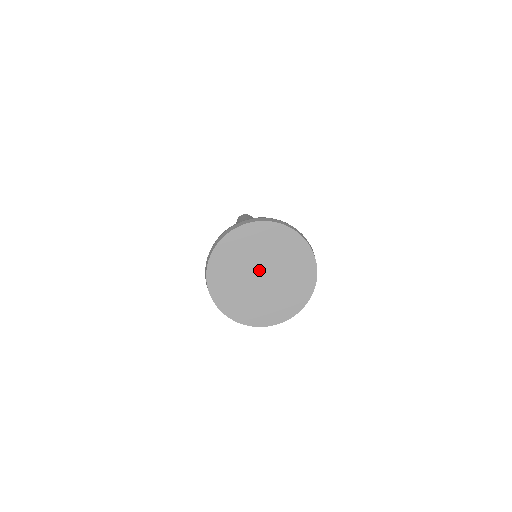
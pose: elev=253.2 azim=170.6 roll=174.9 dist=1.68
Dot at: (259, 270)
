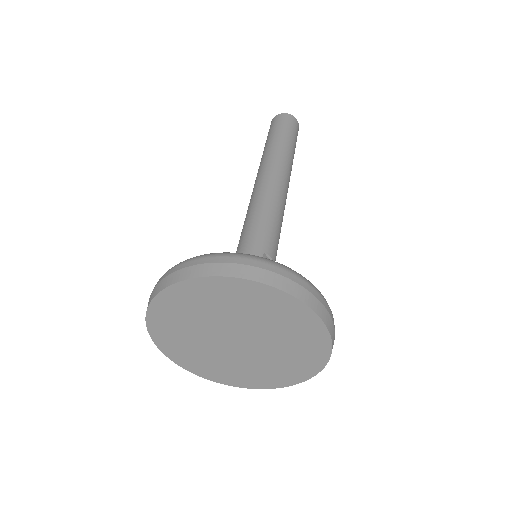
Dot at: (228, 335)
